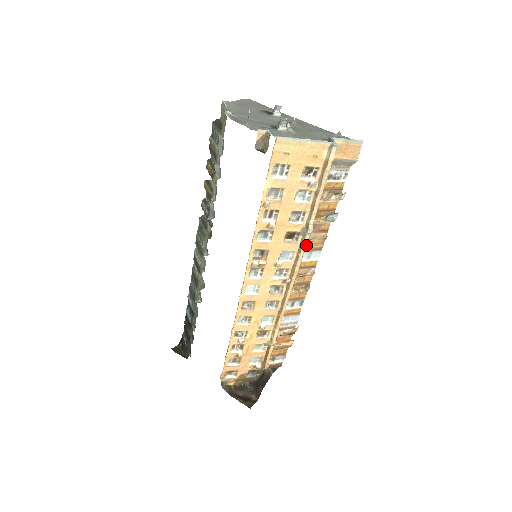
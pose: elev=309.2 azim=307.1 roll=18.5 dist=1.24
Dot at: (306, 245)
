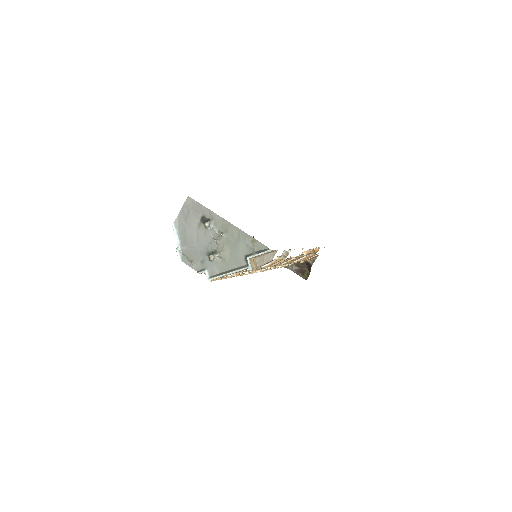
Dot at: occluded
